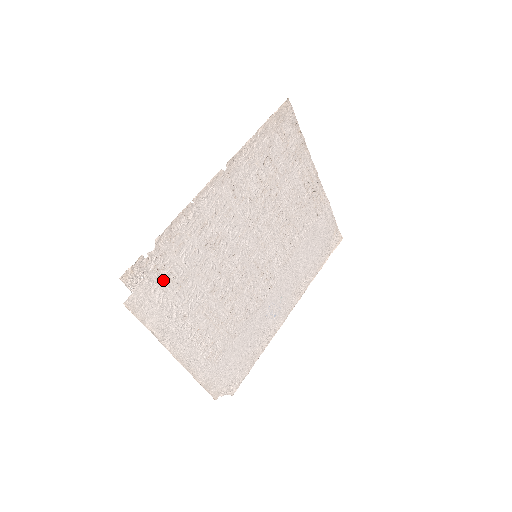
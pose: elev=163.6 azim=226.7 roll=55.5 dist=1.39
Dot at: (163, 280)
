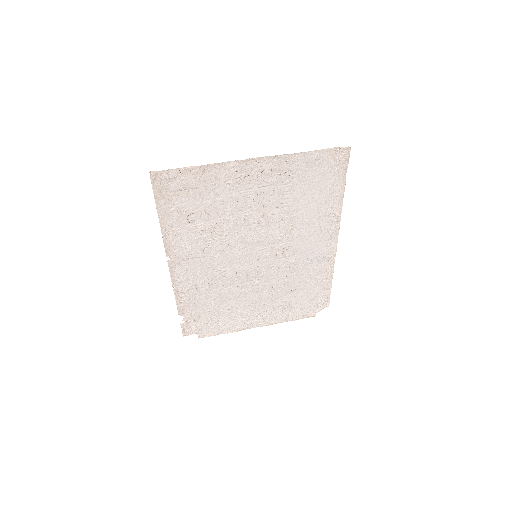
Dot at: (206, 318)
